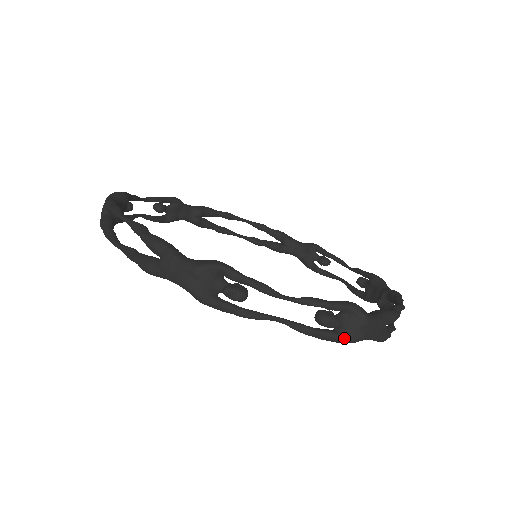
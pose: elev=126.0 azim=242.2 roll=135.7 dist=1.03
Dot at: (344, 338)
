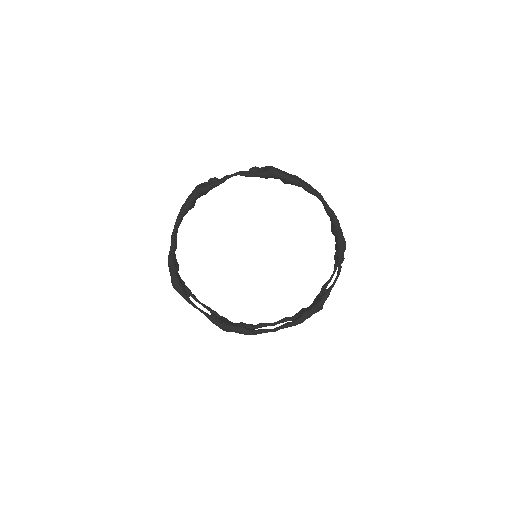
Dot at: occluded
